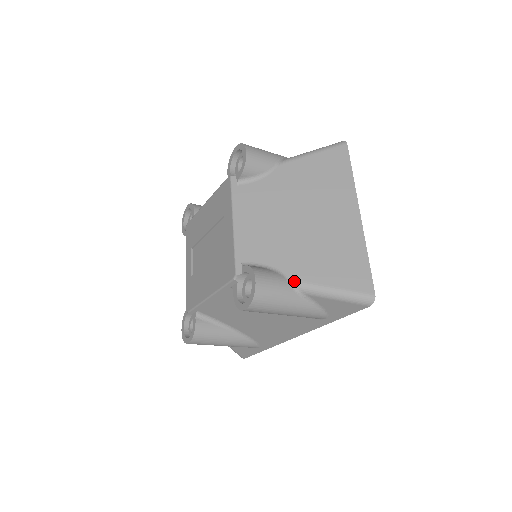
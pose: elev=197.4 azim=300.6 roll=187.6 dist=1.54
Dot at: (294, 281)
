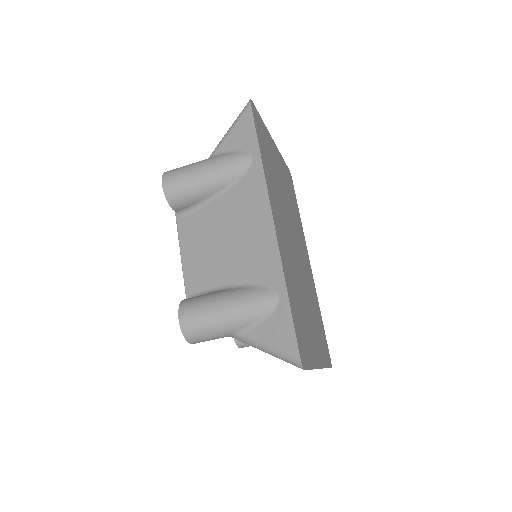
Dot at: occluded
